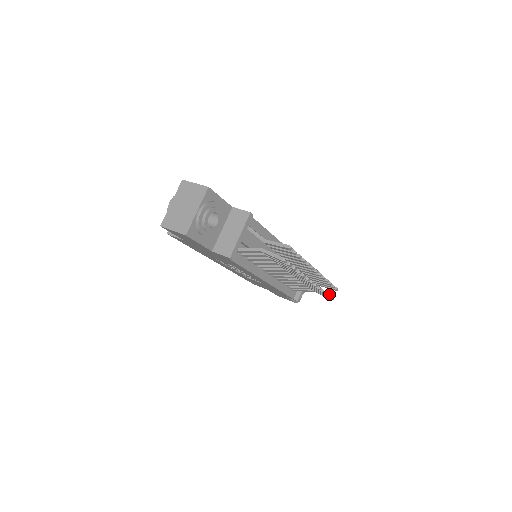
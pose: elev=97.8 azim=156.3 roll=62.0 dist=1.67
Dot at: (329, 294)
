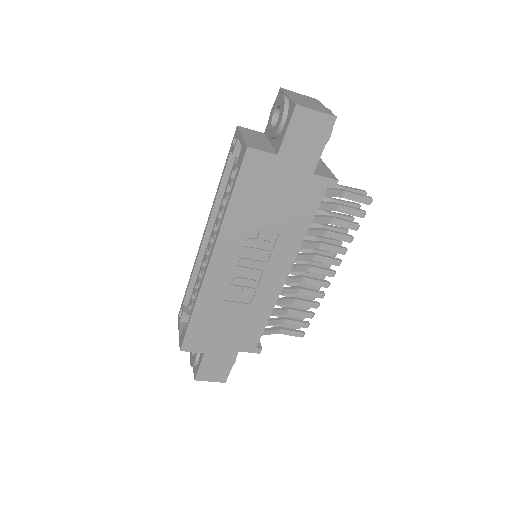
Dot at: (308, 321)
